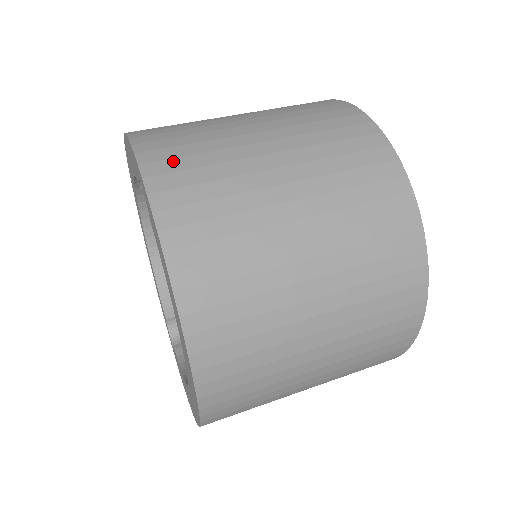
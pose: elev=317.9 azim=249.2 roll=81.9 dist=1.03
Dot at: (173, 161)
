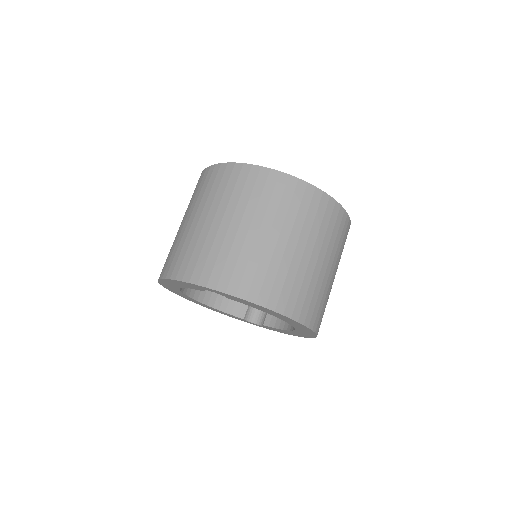
Dot at: (214, 271)
